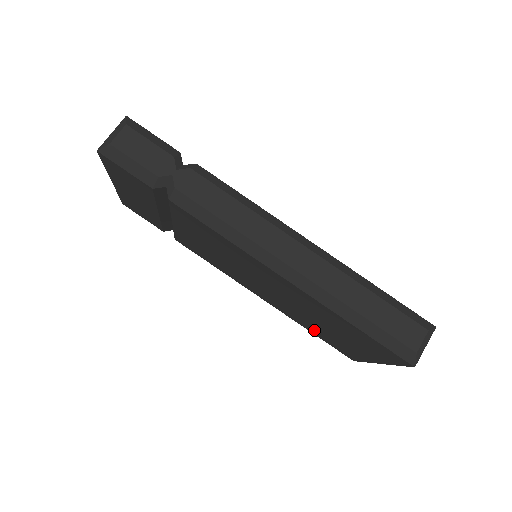
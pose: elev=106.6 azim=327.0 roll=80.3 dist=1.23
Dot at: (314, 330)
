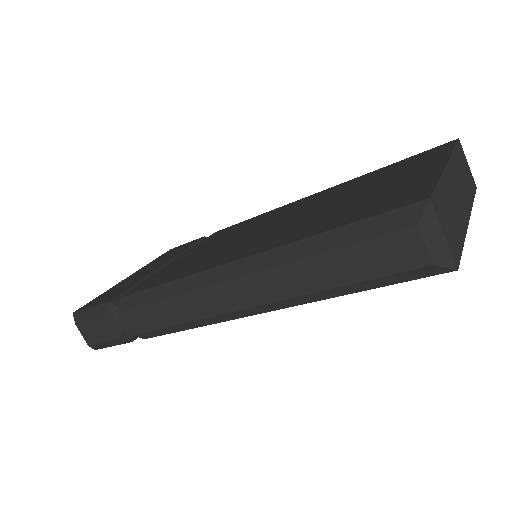
Dot at: occluded
